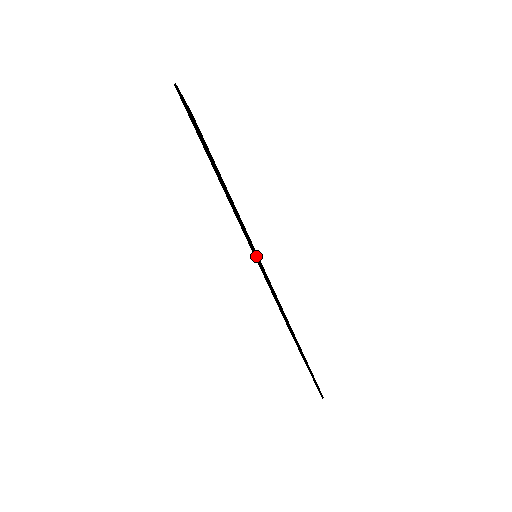
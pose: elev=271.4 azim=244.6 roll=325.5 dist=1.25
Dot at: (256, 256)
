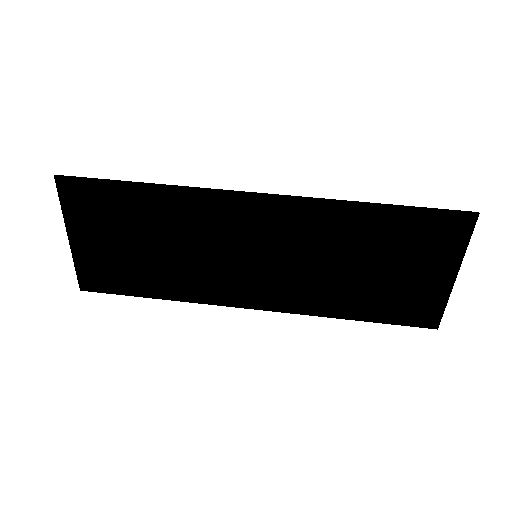
Dot at: (210, 190)
